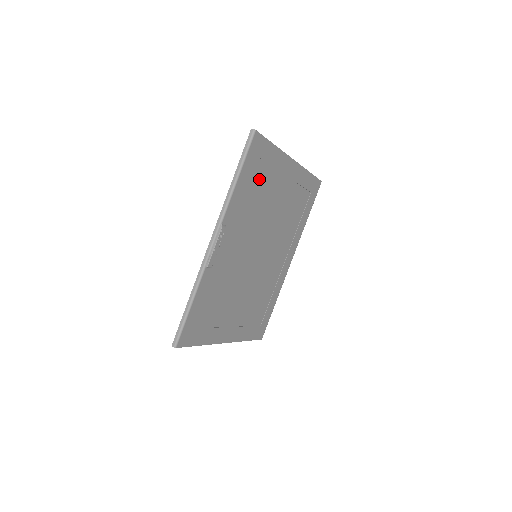
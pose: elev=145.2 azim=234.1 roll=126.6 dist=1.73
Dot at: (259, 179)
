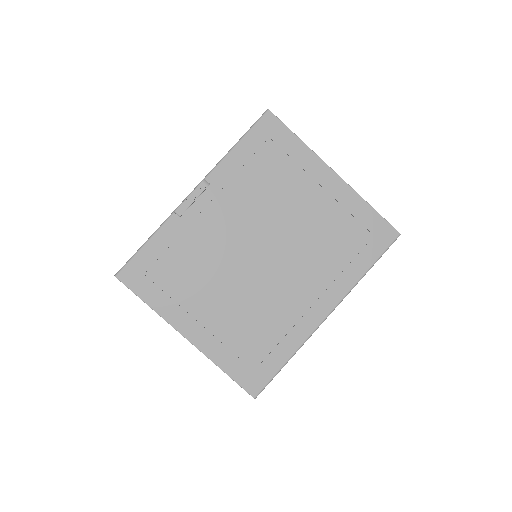
Dot at: (270, 164)
